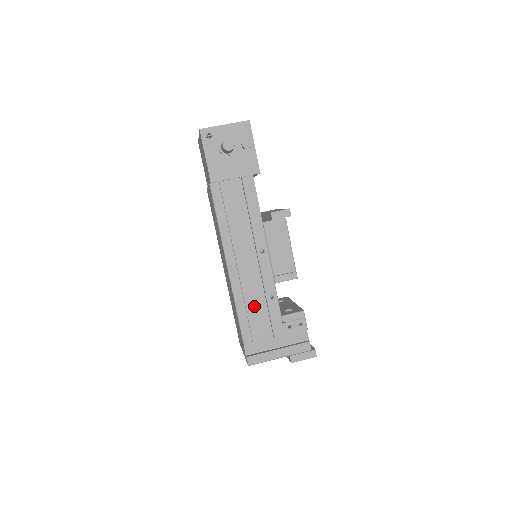
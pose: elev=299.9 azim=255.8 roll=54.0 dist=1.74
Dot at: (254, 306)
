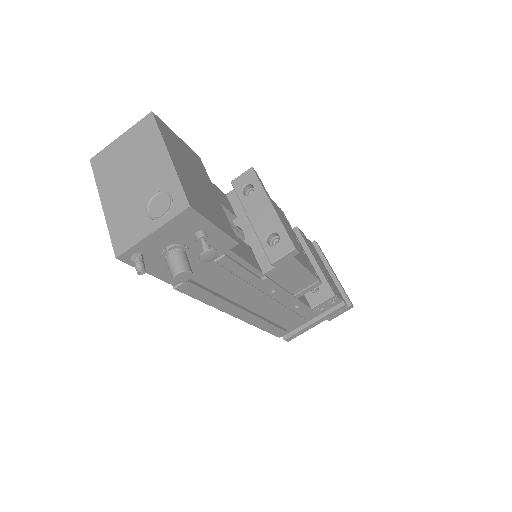
Dot at: (278, 315)
